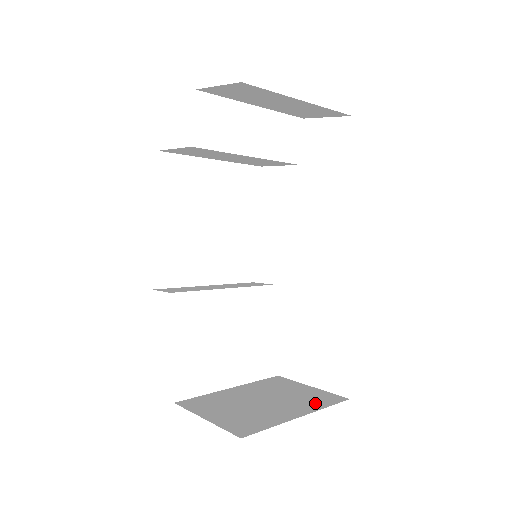
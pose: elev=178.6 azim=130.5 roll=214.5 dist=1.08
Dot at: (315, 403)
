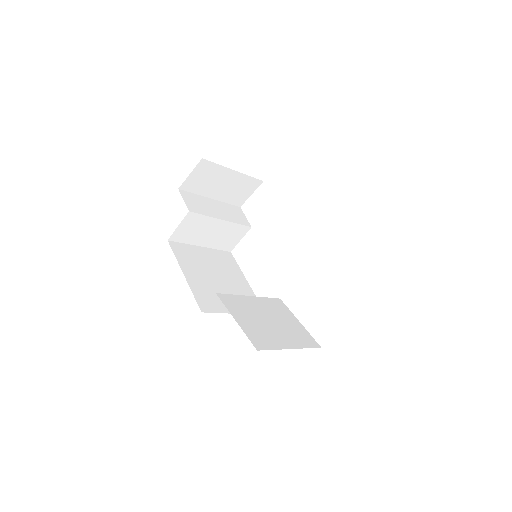
Dot at: occluded
